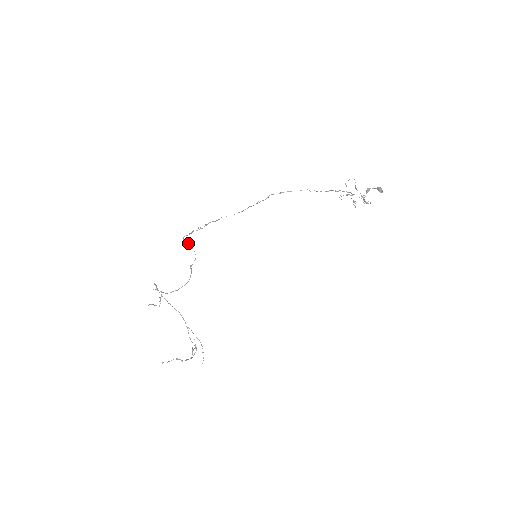
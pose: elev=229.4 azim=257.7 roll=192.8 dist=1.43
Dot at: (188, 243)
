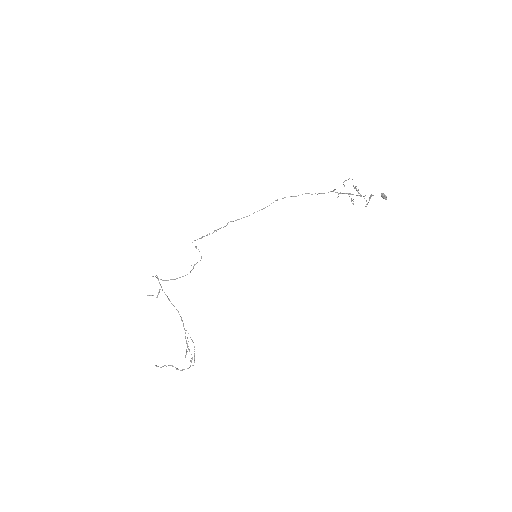
Dot at: (196, 247)
